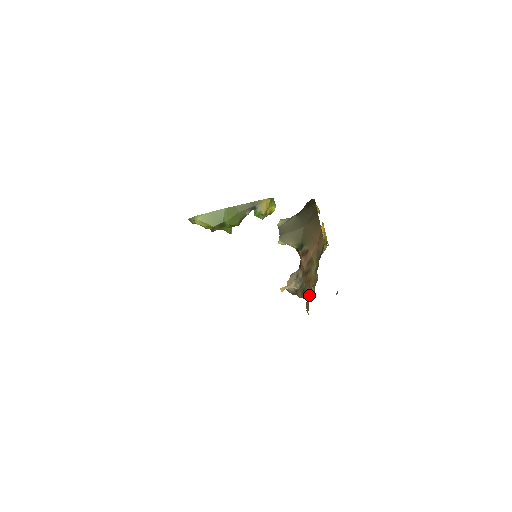
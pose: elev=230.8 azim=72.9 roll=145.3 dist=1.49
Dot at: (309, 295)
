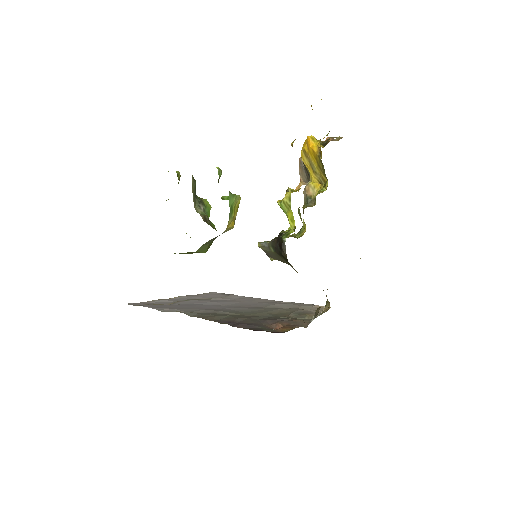
Dot at: occluded
